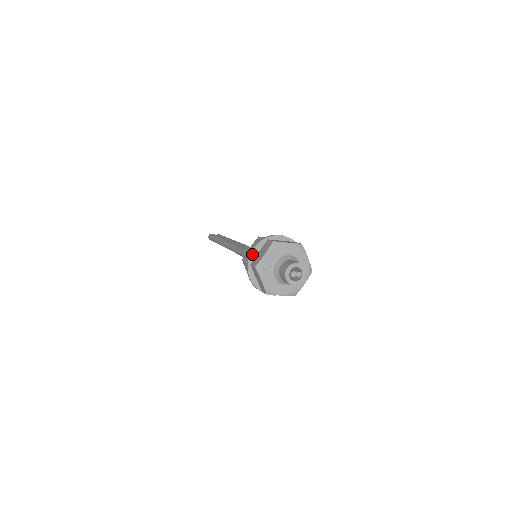
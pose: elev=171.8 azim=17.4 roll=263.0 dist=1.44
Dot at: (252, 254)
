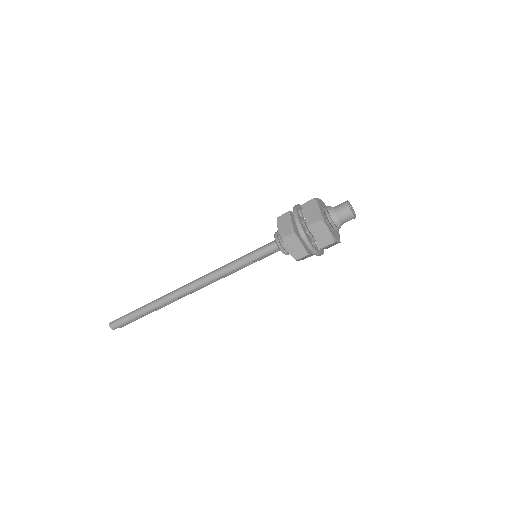
Dot at: (299, 220)
